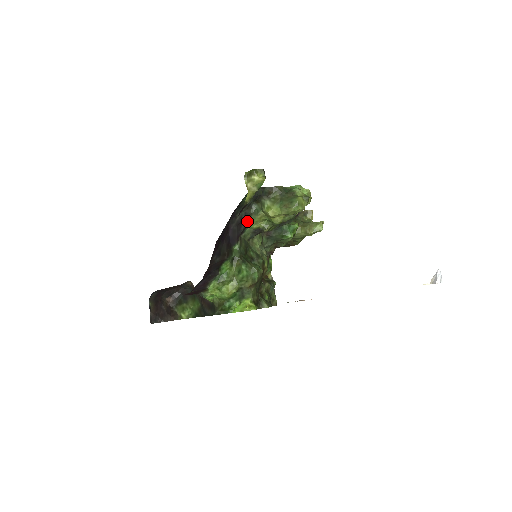
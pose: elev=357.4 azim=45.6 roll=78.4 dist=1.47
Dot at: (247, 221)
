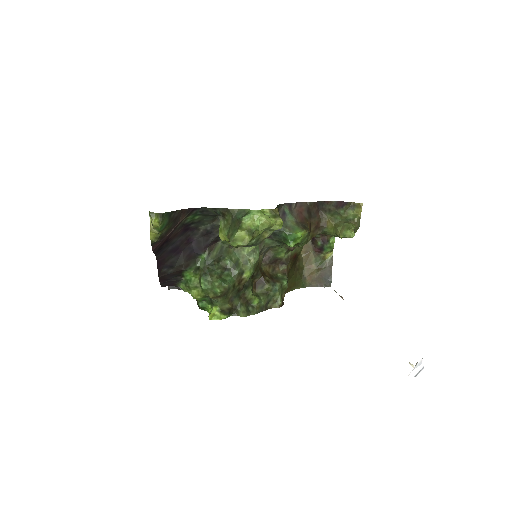
Dot at: (218, 231)
